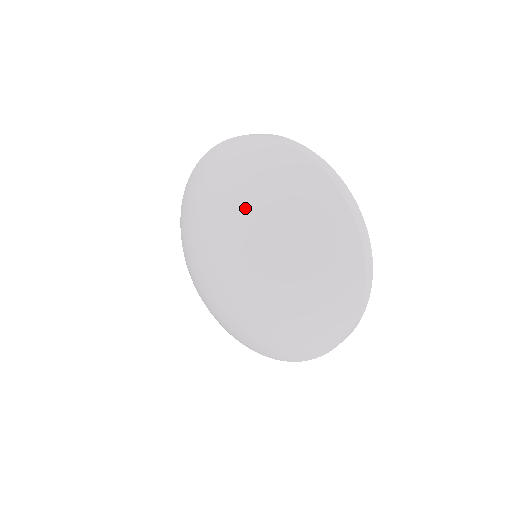
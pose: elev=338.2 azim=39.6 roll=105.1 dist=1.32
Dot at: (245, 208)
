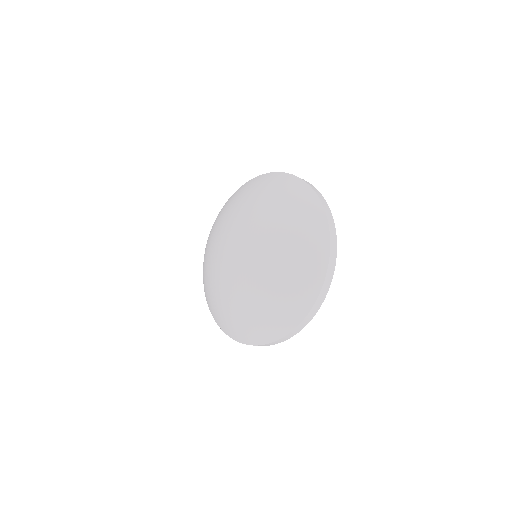
Dot at: (257, 209)
